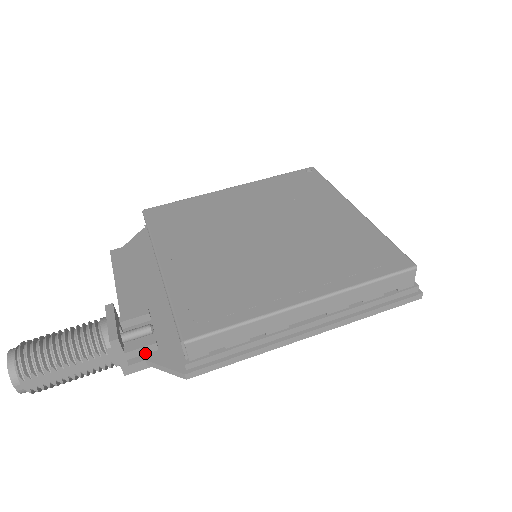
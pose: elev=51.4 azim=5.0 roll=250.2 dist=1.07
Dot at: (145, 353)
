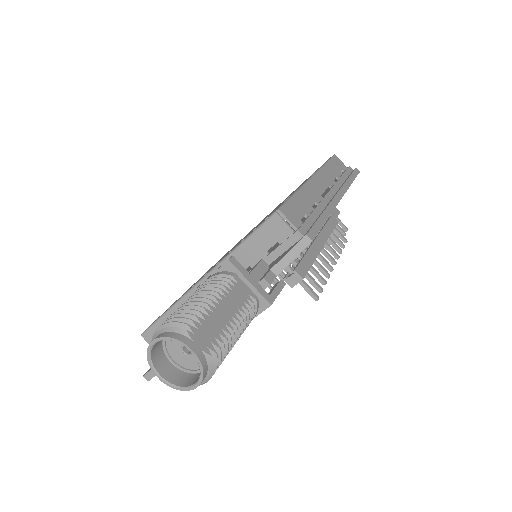
Dot at: (264, 273)
